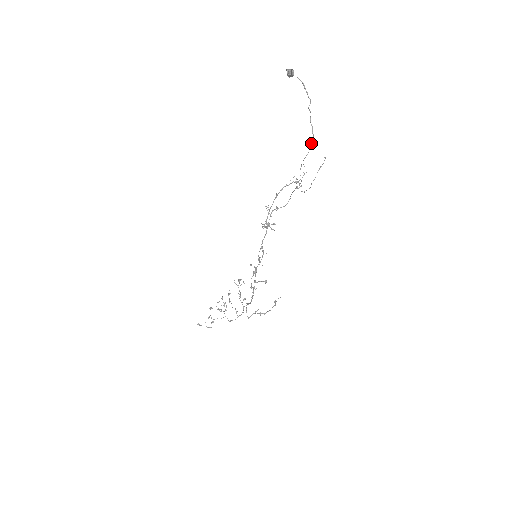
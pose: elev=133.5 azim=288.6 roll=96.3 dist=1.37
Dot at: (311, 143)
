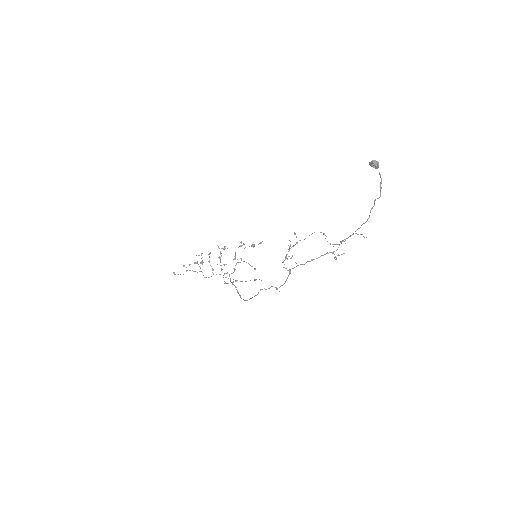
Dot at: occluded
